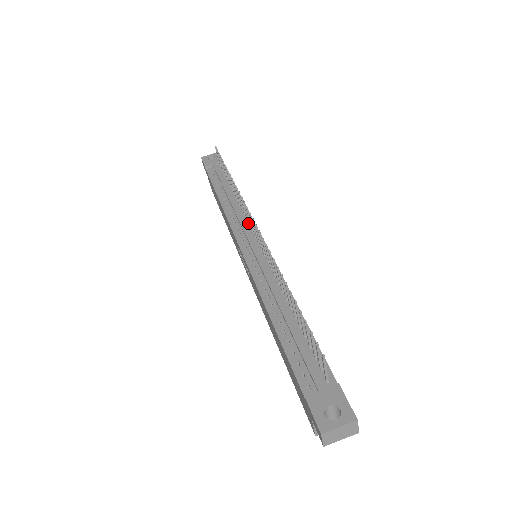
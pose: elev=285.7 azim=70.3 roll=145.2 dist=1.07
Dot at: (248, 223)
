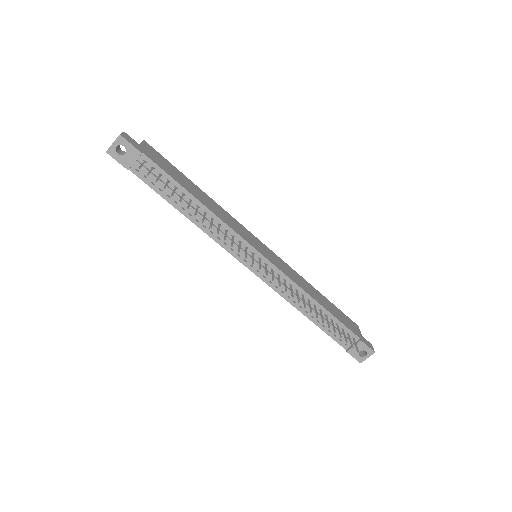
Dot at: (237, 241)
